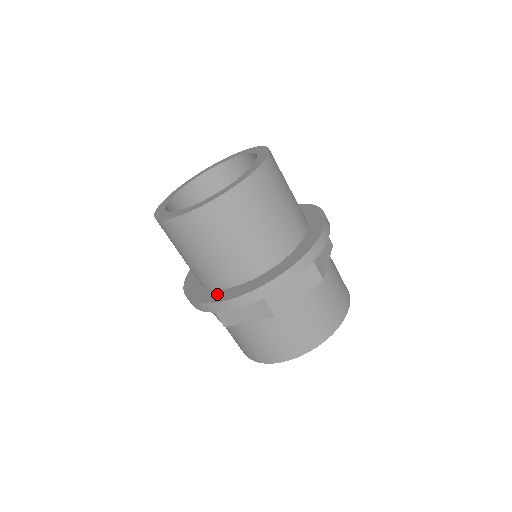
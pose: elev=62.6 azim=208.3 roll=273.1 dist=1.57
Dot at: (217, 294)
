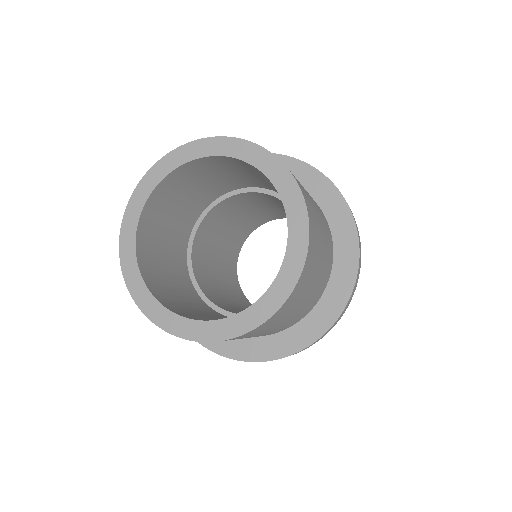
Dot at: occluded
